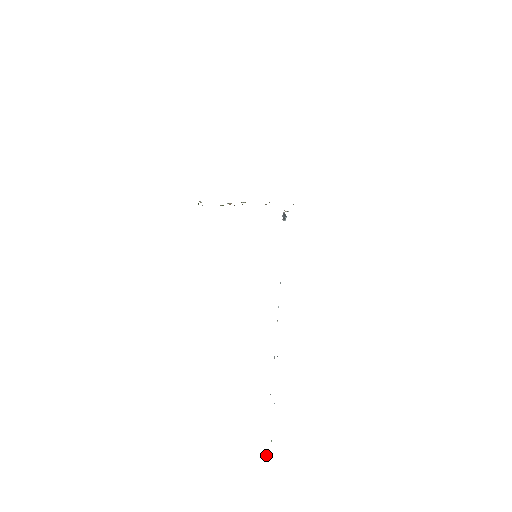
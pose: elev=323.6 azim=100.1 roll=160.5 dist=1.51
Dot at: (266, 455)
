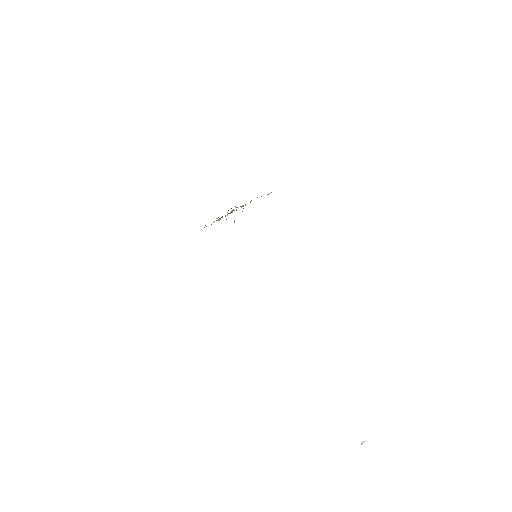
Dot at: occluded
